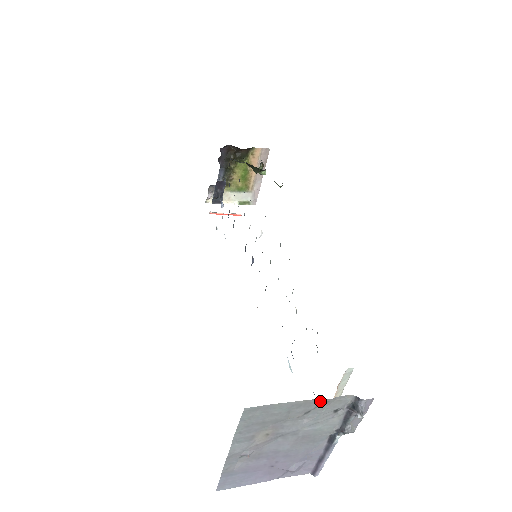
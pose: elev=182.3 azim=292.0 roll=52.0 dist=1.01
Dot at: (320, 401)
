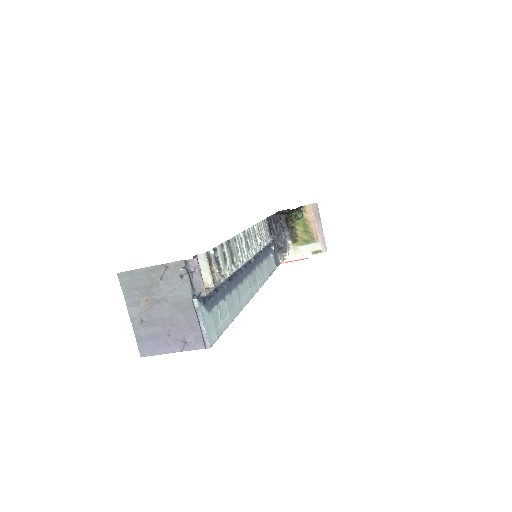
Dot at: (163, 267)
